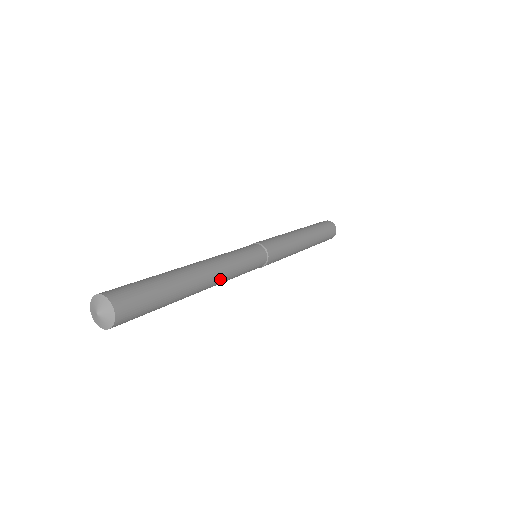
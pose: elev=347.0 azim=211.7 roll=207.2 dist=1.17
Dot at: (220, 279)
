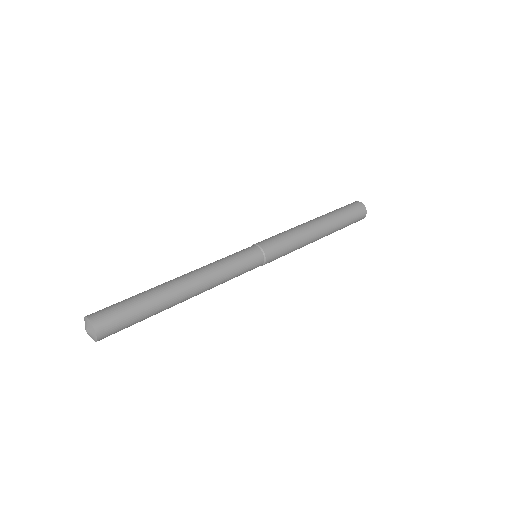
Dot at: (206, 289)
